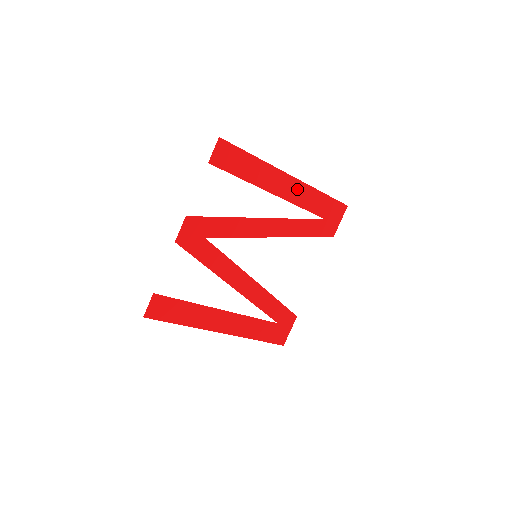
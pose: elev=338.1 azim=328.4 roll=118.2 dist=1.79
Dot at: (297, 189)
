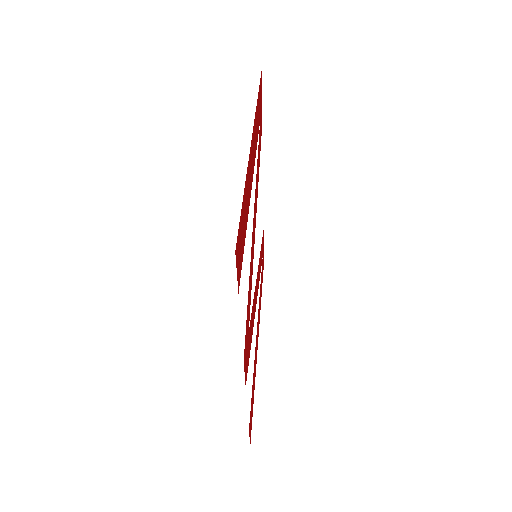
Dot at: occluded
